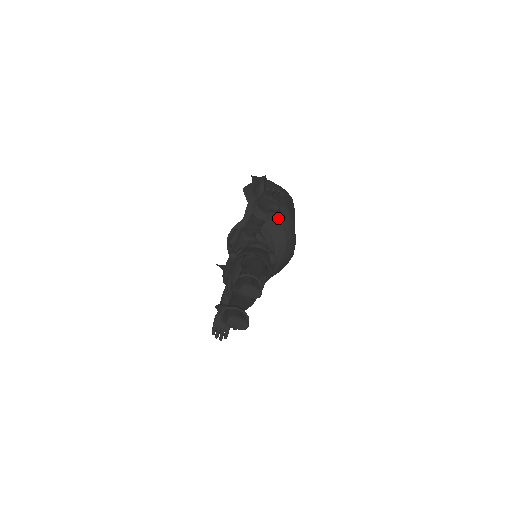
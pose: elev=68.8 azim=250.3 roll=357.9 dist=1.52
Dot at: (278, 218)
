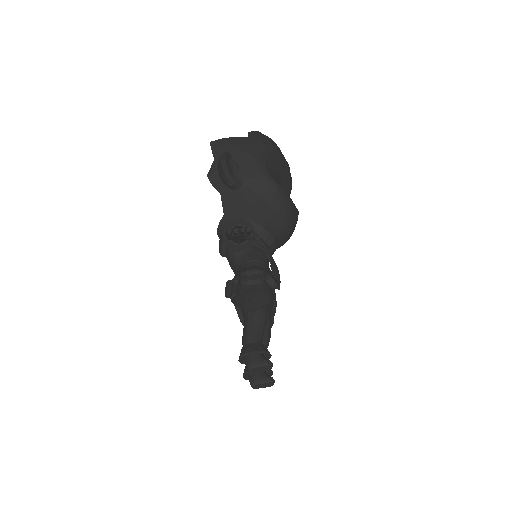
Dot at: (262, 199)
